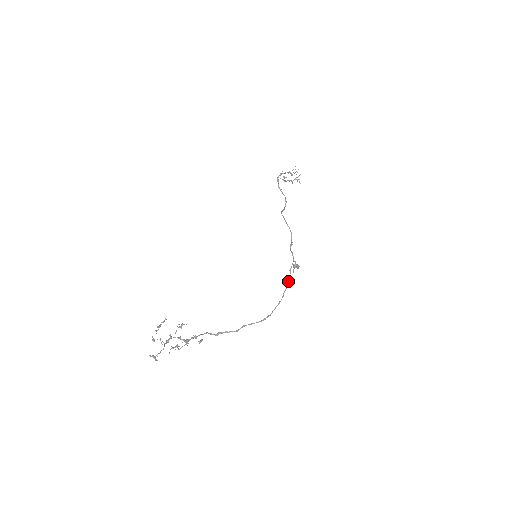
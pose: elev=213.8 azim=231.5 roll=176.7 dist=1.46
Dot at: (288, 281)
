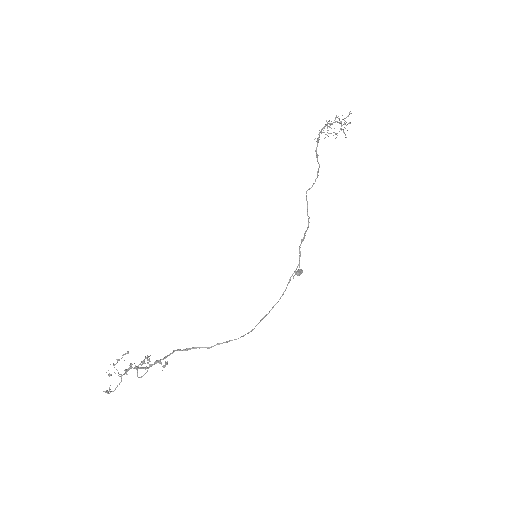
Dot at: occluded
